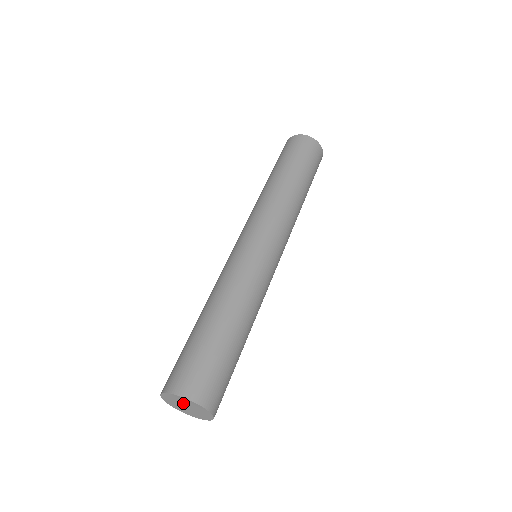
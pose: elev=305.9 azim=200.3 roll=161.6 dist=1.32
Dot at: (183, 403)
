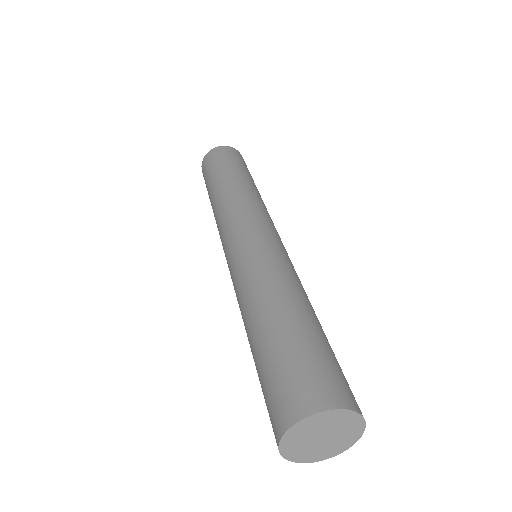
Dot at: (331, 429)
